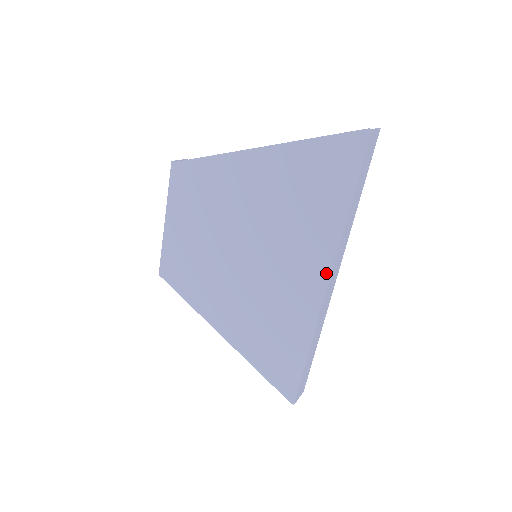
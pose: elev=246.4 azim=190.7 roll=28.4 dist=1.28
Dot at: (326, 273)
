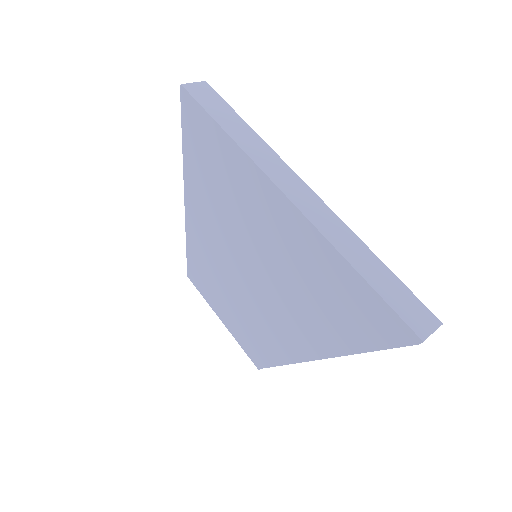
Dot at: (273, 189)
